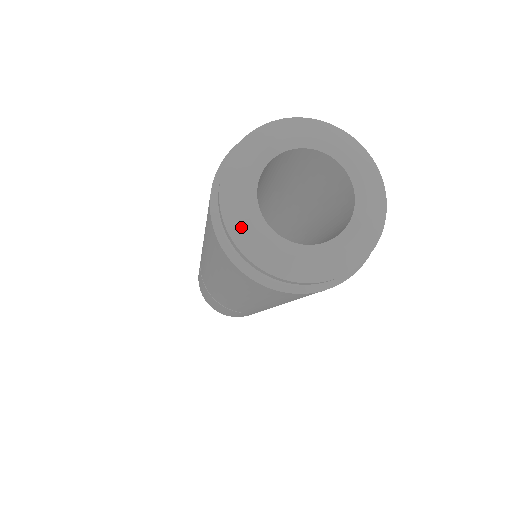
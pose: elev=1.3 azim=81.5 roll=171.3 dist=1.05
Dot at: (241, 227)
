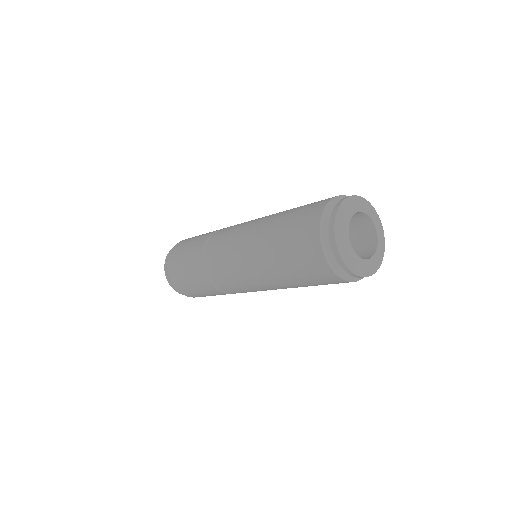
Dot at: (356, 267)
